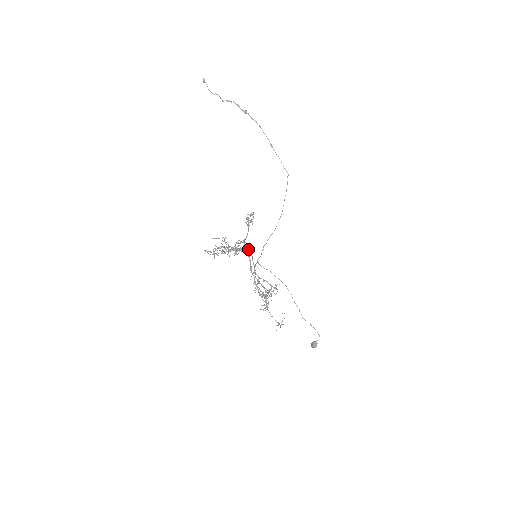
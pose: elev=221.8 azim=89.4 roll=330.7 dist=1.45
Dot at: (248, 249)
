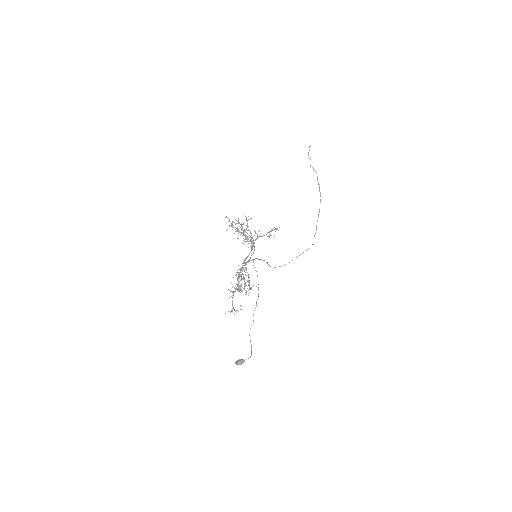
Dot at: occluded
